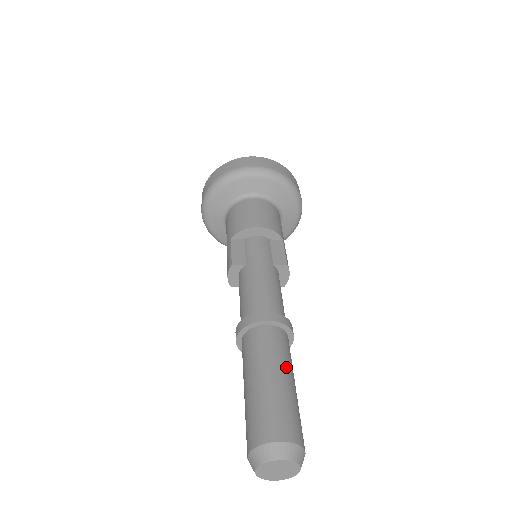
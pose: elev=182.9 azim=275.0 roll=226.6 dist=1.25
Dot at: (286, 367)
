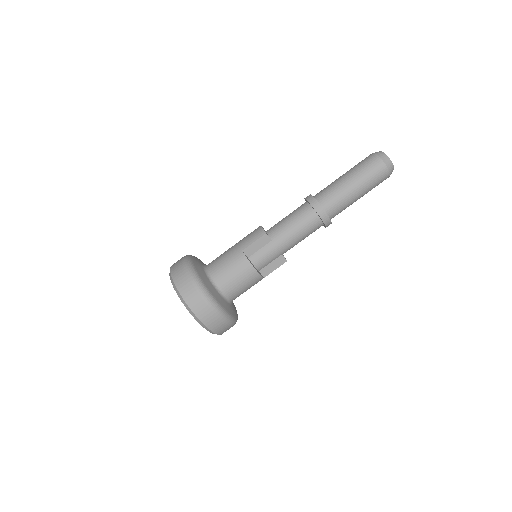
Dot at: occluded
